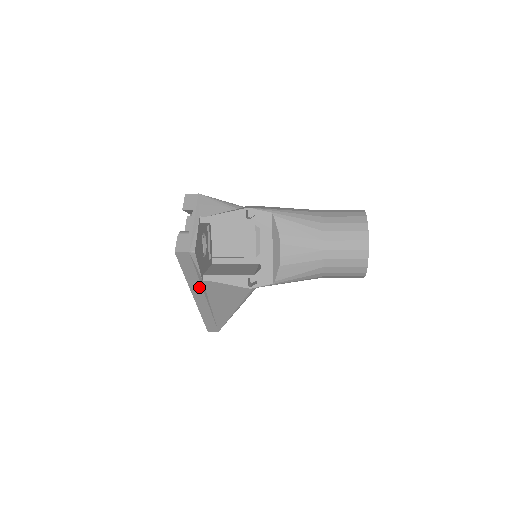
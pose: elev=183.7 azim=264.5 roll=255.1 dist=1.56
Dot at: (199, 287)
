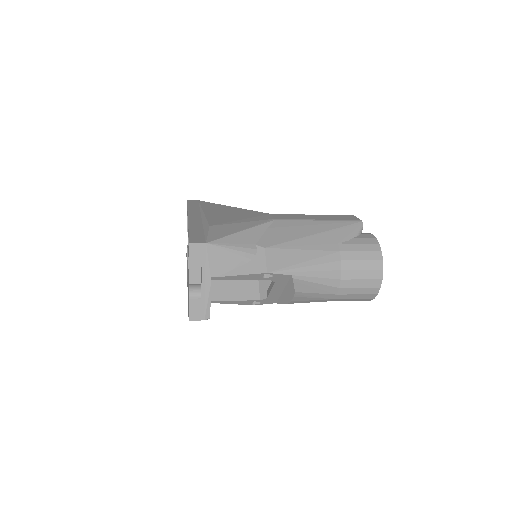
Dot at: occluded
